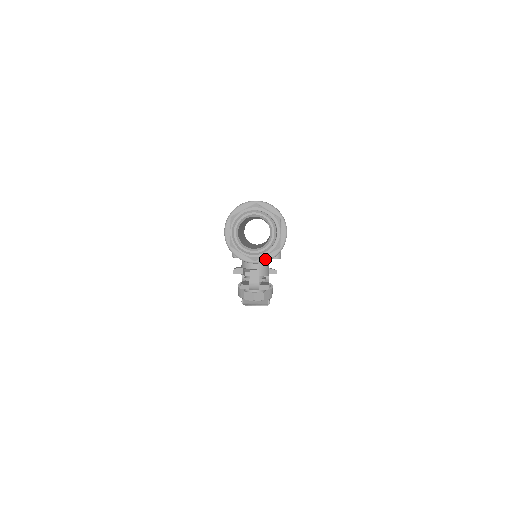
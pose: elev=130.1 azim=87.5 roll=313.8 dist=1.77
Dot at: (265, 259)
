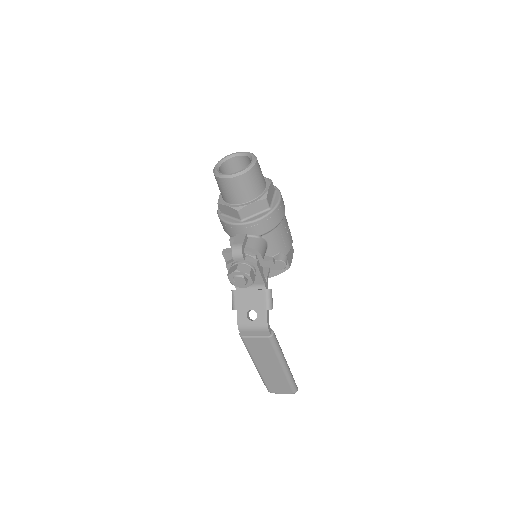
Dot at: (253, 219)
